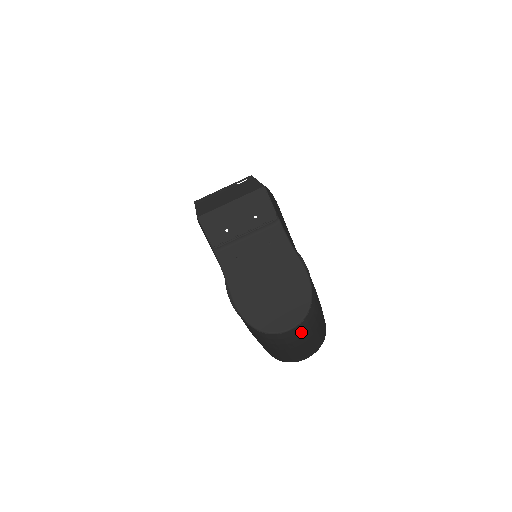
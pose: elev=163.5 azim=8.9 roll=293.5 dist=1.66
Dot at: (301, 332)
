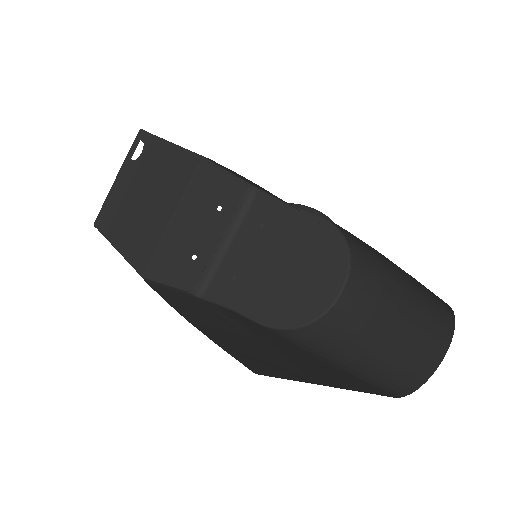
Dot at: (366, 294)
